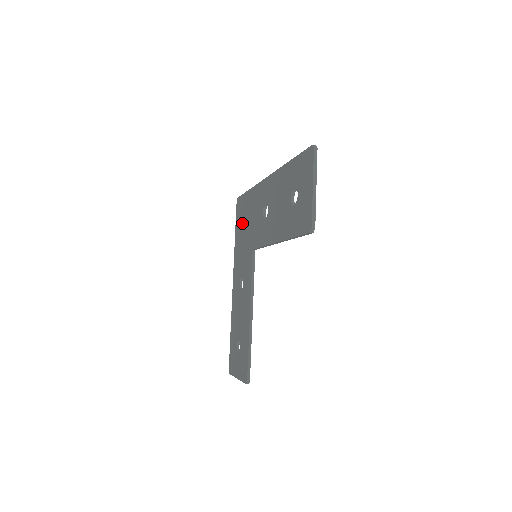
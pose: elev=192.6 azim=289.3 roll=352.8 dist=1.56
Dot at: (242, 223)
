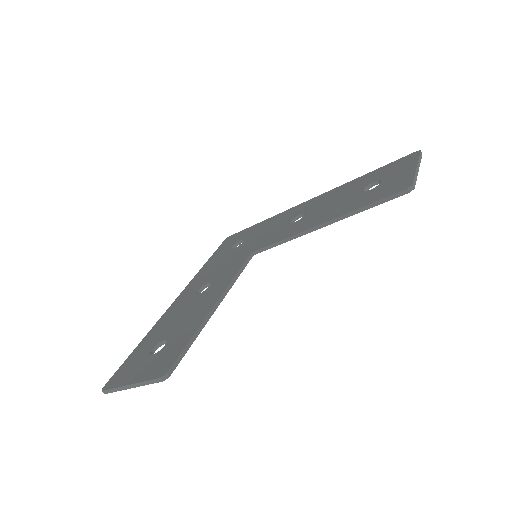
Dot at: (232, 246)
